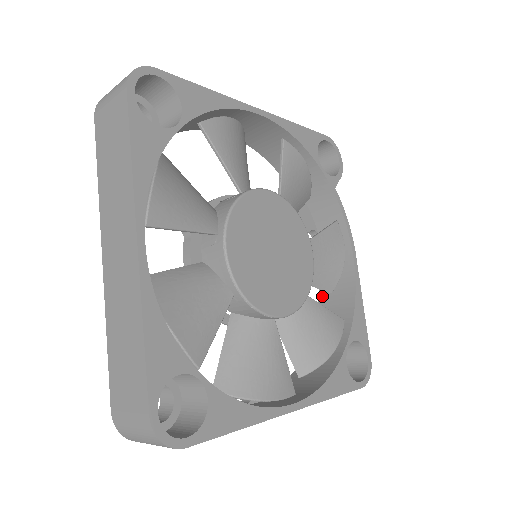
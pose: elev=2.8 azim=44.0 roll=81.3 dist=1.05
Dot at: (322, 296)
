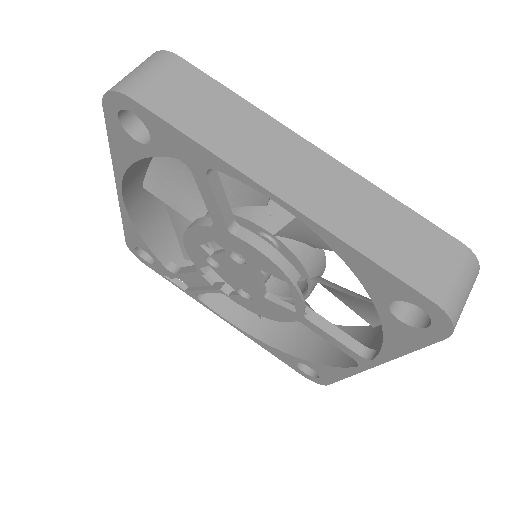
Dot at: (253, 331)
